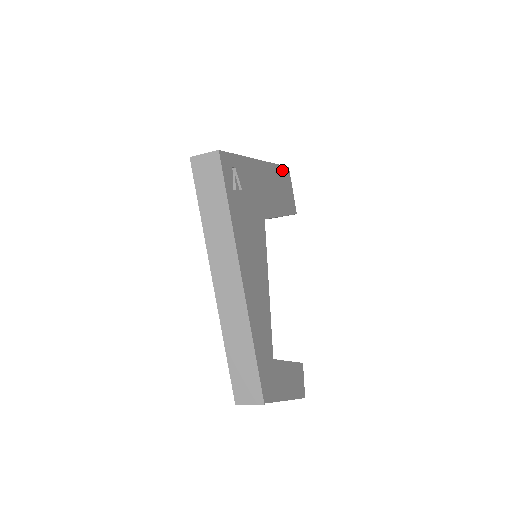
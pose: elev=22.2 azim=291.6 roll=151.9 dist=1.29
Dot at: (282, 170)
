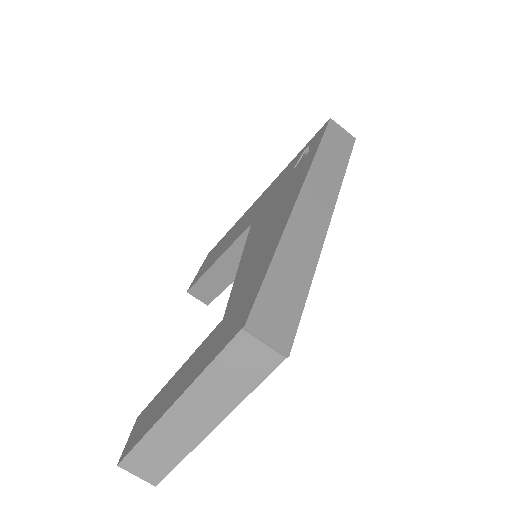
Dot at: occluded
